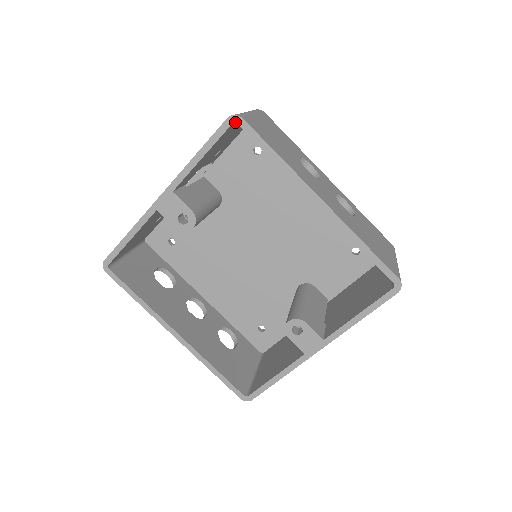
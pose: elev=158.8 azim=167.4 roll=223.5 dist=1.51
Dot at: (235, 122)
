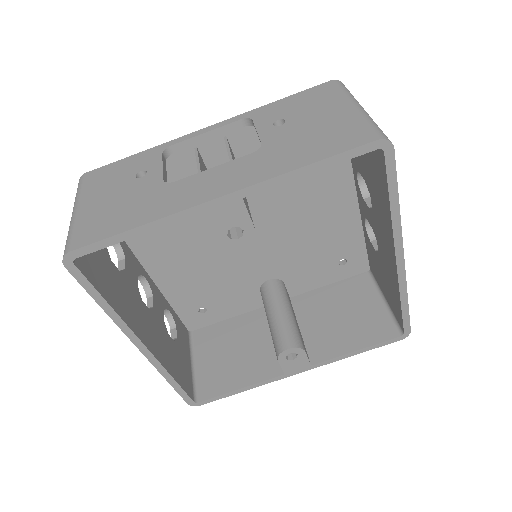
Dot at: (383, 149)
